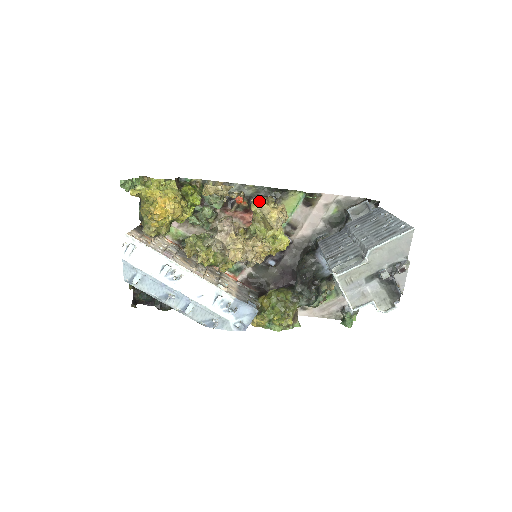
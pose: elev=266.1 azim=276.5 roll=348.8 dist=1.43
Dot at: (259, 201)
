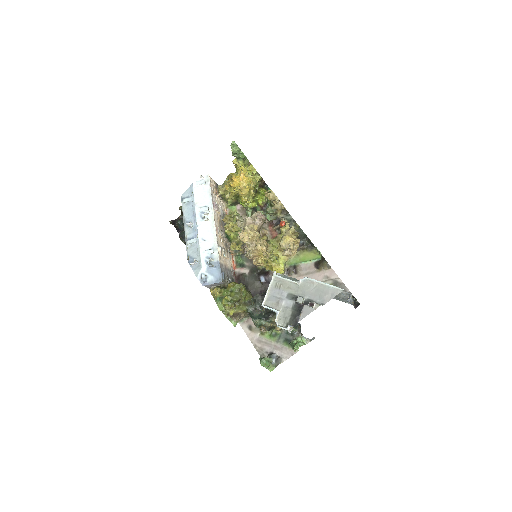
Dot at: (290, 228)
